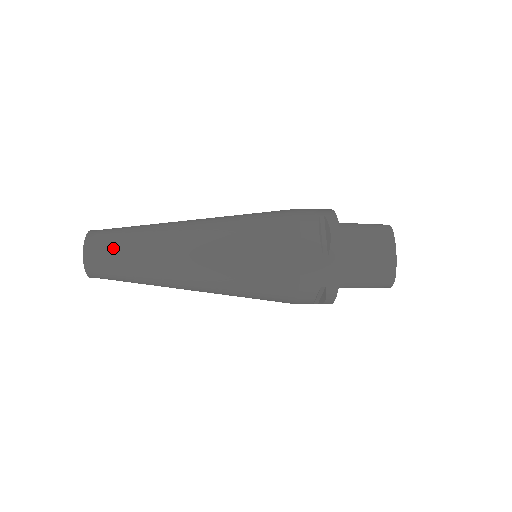
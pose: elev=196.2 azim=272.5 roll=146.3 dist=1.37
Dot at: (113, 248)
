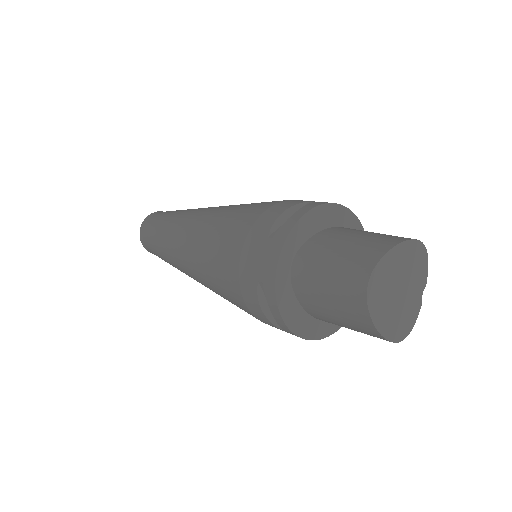
Dot at: occluded
